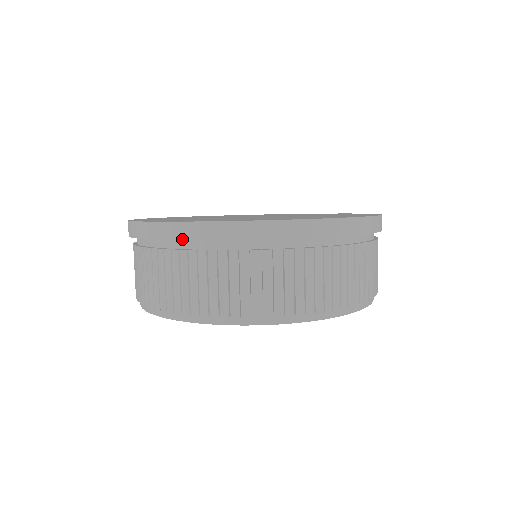
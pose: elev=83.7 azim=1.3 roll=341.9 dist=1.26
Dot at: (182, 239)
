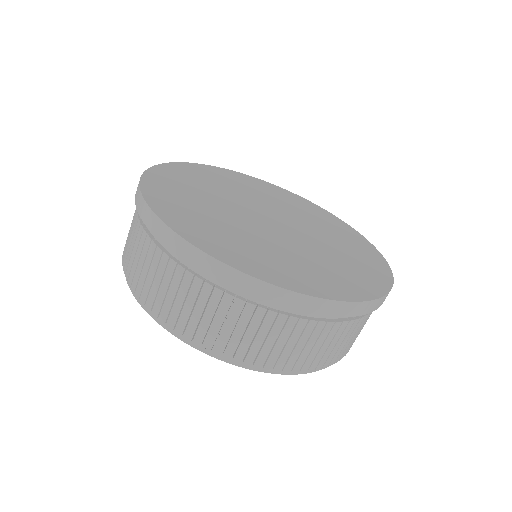
Dot at: (303, 311)
